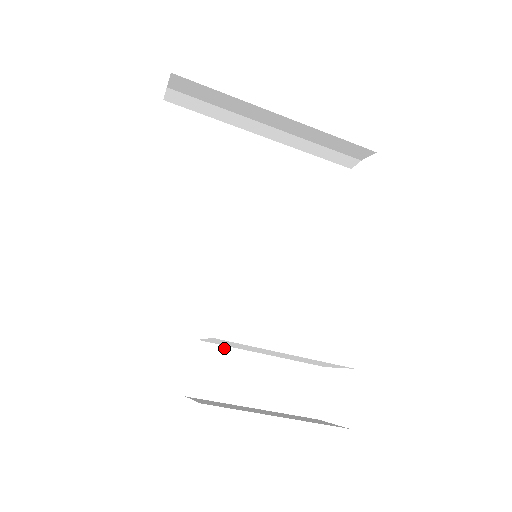
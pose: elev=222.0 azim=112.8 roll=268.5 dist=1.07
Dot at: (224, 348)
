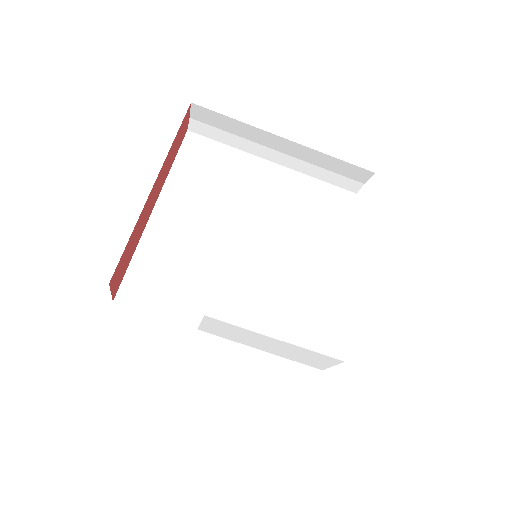
Dot at: (222, 340)
